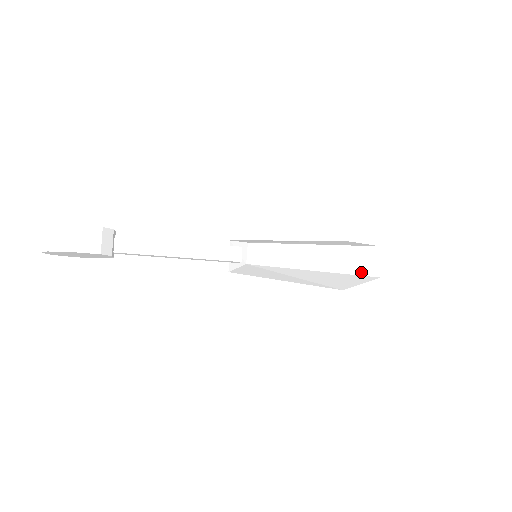
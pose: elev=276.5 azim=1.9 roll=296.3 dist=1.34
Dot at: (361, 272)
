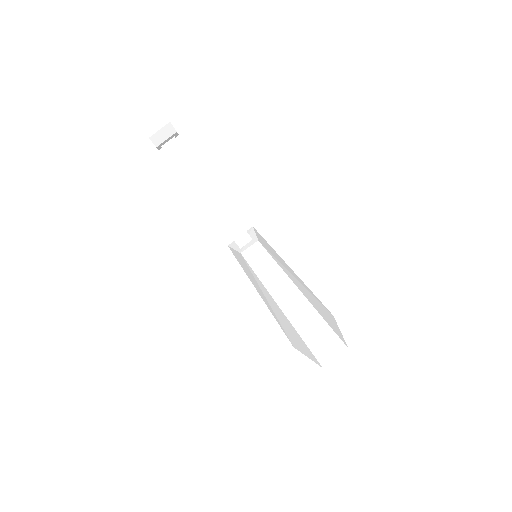
Dot at: (313, 349)
